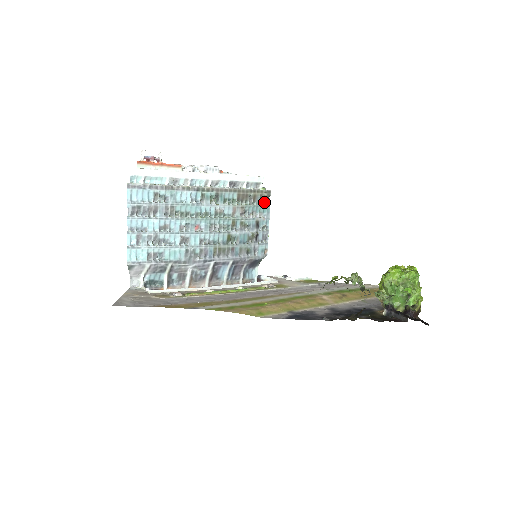
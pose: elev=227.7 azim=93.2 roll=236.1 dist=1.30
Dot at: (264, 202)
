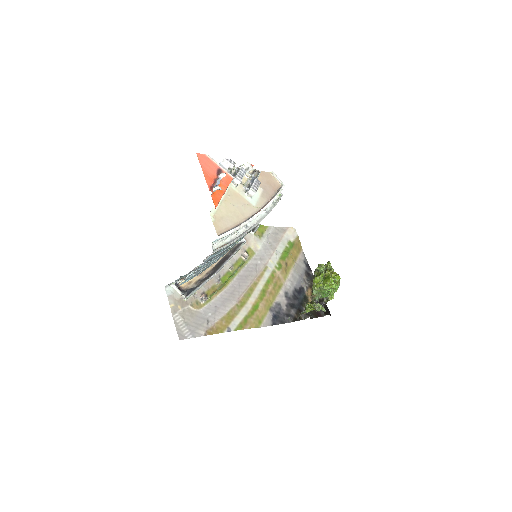
Dot at: occluded
